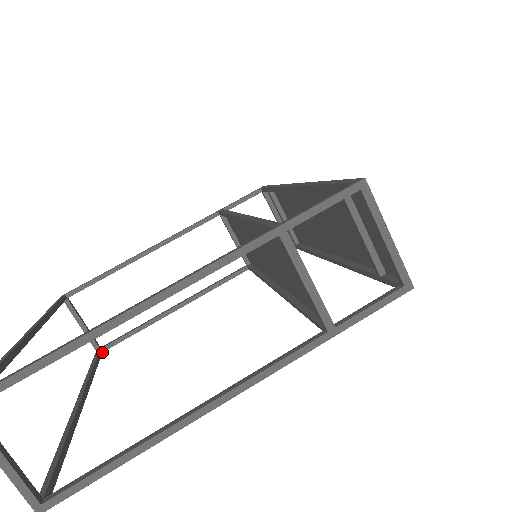
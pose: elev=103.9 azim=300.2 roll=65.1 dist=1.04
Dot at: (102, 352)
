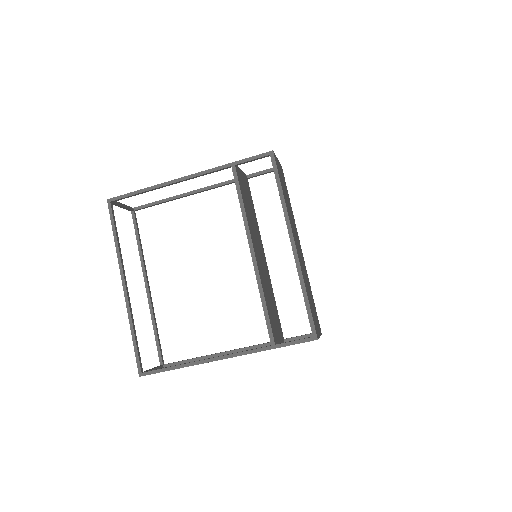
Dot at: occluded
